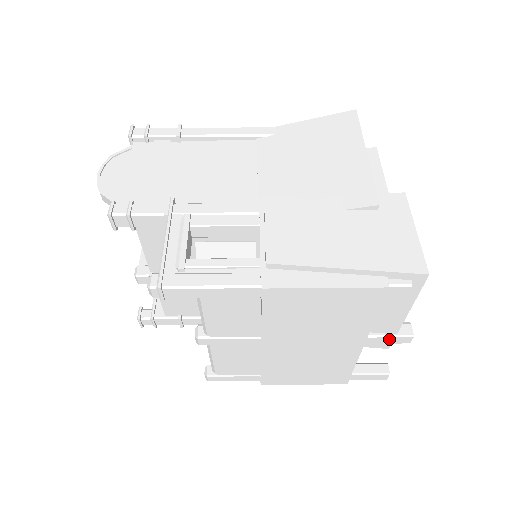
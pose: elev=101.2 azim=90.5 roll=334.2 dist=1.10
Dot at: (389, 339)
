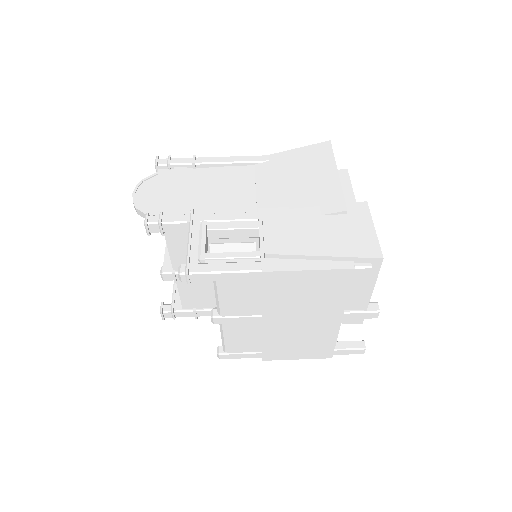
Dot at: (361, 315)
